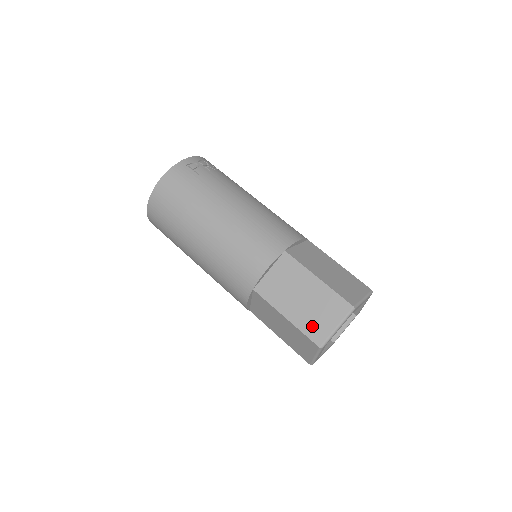
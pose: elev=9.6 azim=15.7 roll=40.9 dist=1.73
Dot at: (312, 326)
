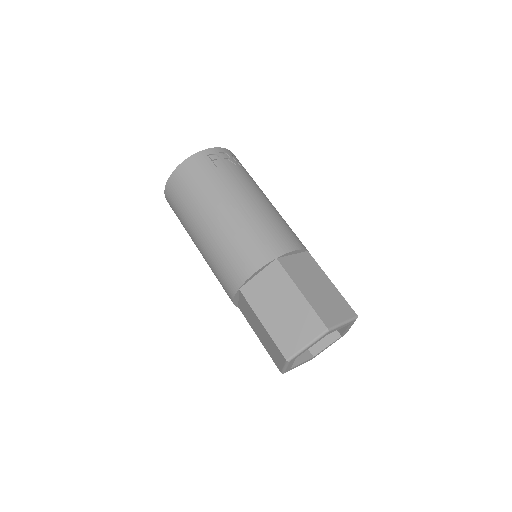
Dot at: (284, 338)
